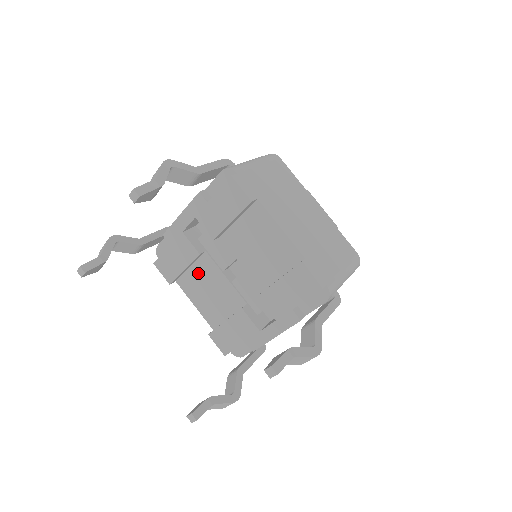
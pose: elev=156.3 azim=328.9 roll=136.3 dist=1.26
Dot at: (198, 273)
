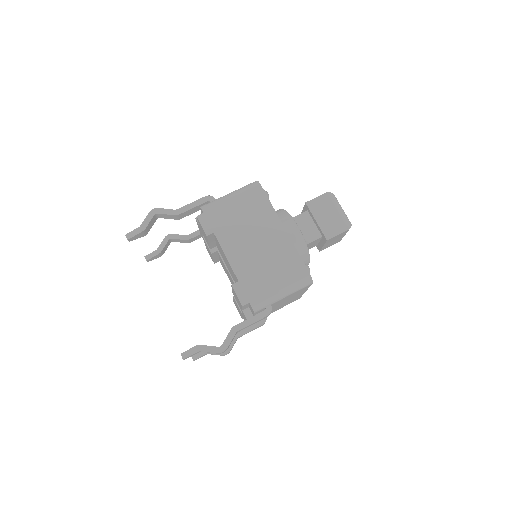
Dot at: occluded
